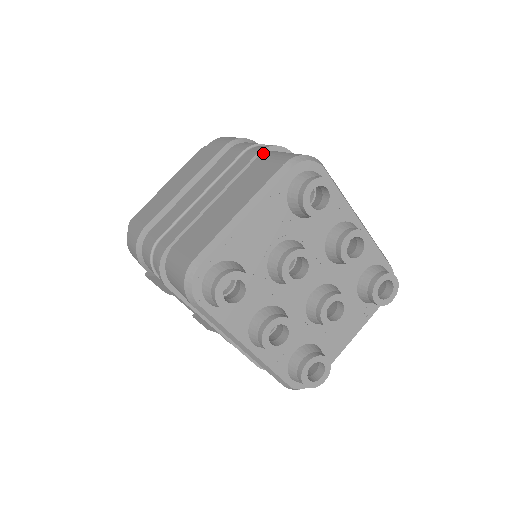
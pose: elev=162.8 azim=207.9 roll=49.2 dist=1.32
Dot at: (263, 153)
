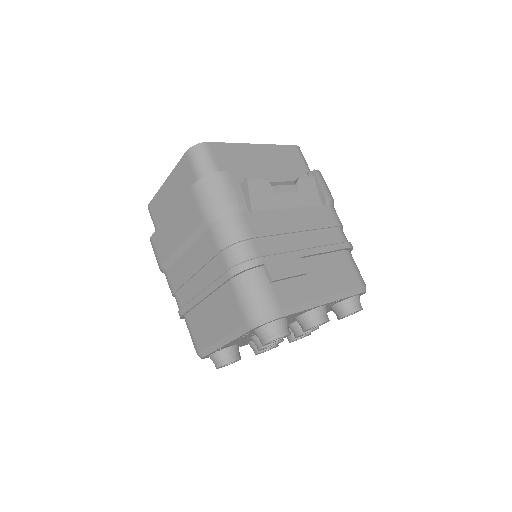
Dot at: (234, 276)
